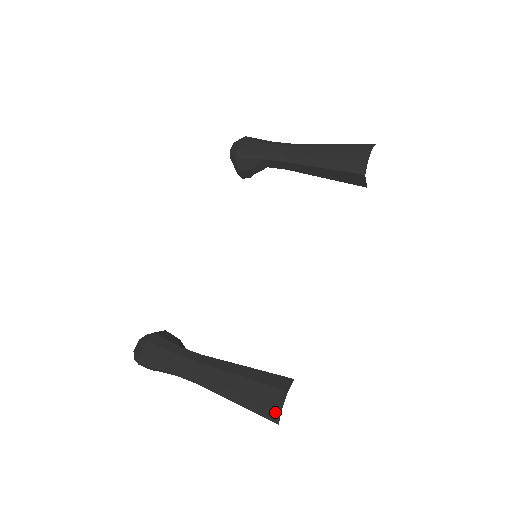
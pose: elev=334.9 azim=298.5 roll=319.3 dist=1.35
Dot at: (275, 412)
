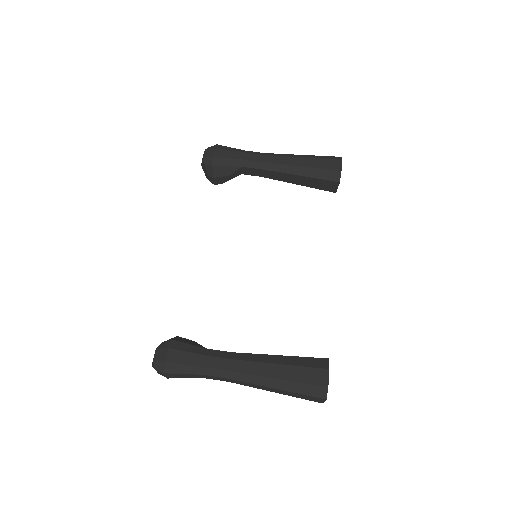
Dot at: (322, 389)
